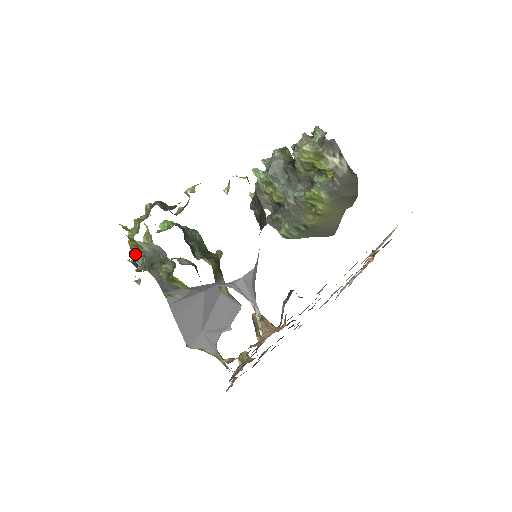
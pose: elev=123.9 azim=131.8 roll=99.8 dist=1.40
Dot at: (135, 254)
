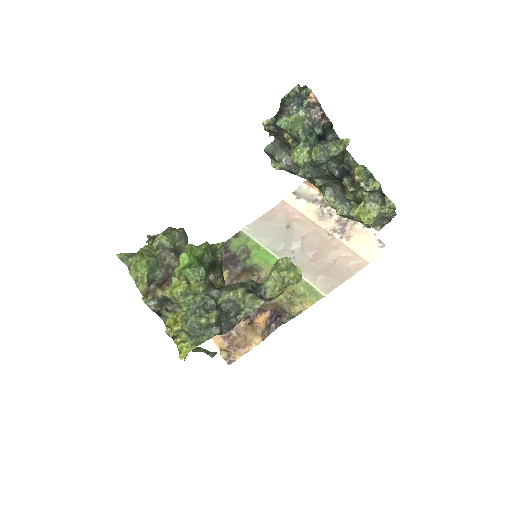
Dot at: (173, 335)
